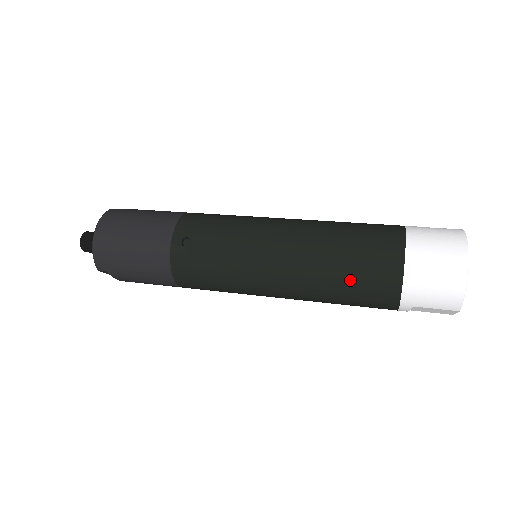
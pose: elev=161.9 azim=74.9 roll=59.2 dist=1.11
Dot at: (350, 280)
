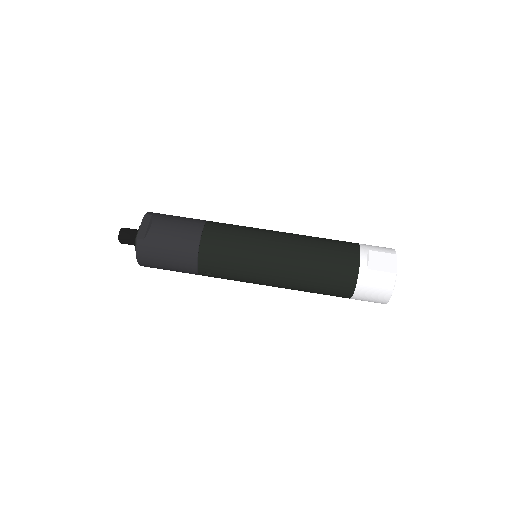
Dot at: occluded
